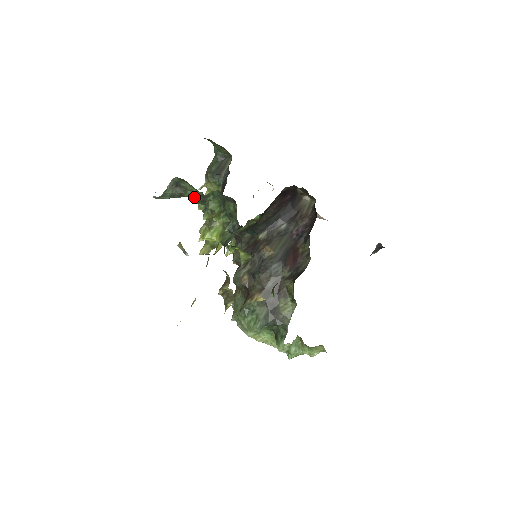
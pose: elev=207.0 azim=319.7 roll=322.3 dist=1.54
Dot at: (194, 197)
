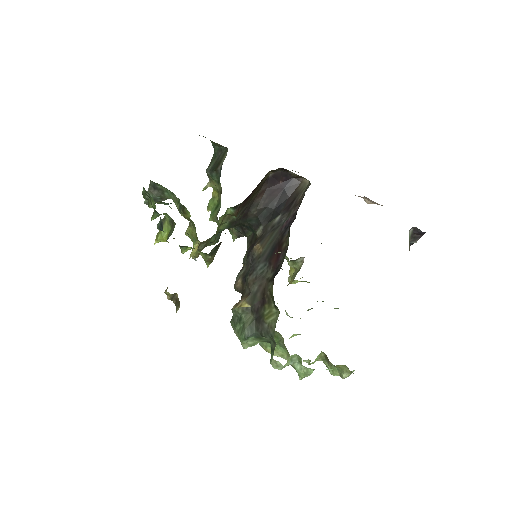
Dot at: occluded
